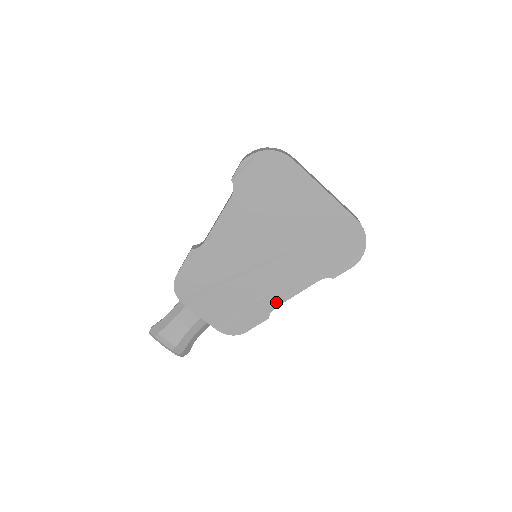
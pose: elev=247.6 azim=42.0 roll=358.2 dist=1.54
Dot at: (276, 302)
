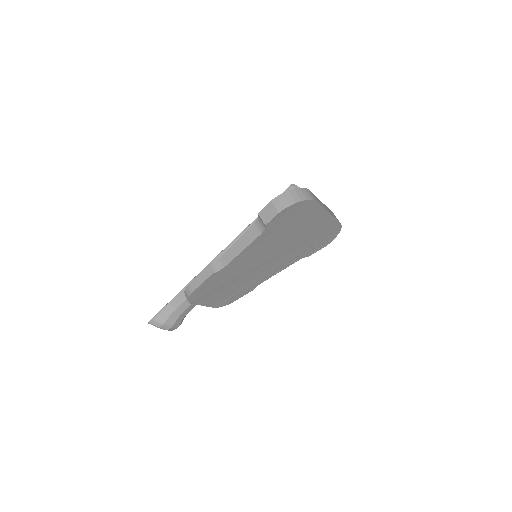
Dot at: (264, 280)
